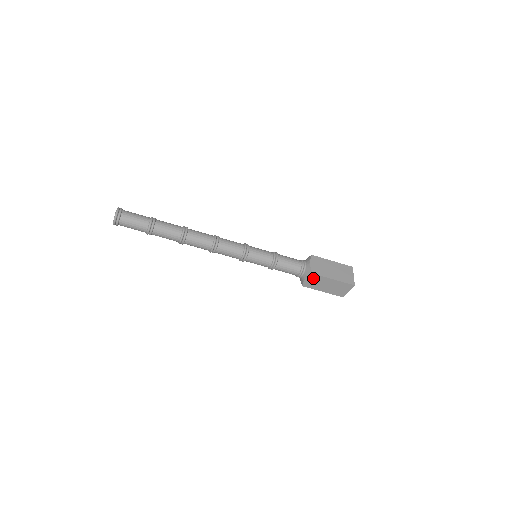
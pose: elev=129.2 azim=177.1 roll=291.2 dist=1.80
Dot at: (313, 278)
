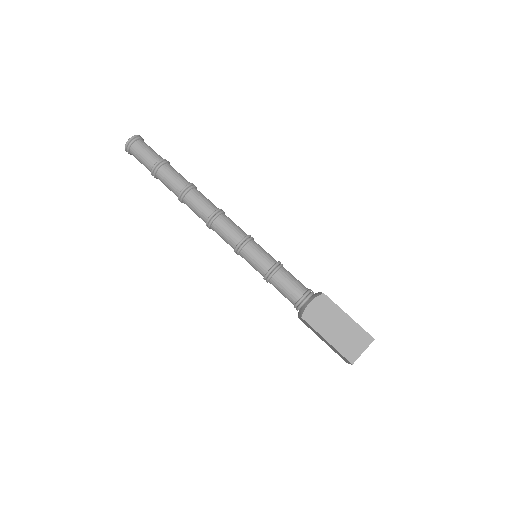
Dot at: occluded
